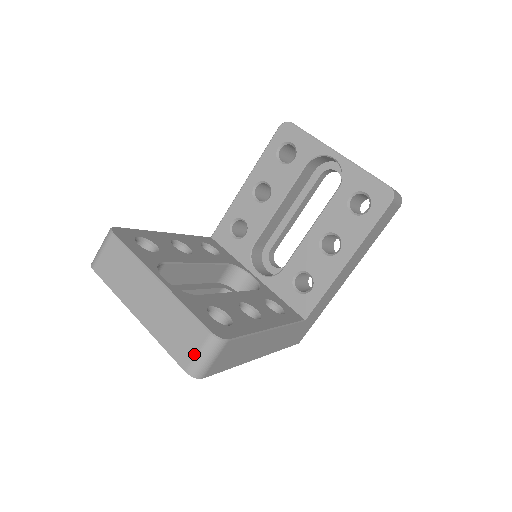
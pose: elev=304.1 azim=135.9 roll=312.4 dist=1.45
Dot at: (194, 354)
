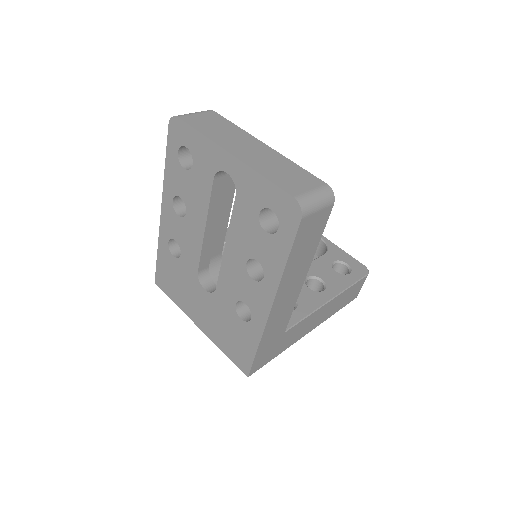
Dot at: (307, 190)
